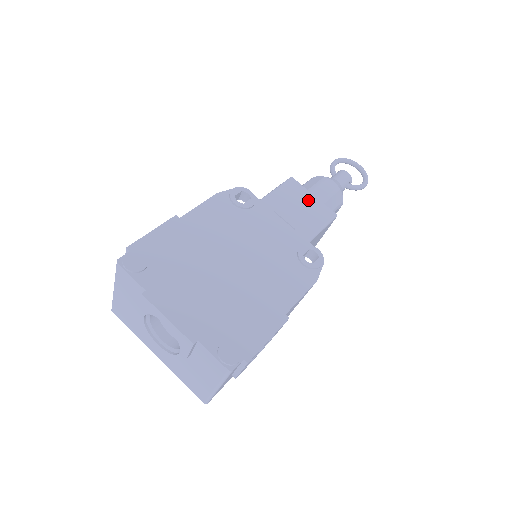
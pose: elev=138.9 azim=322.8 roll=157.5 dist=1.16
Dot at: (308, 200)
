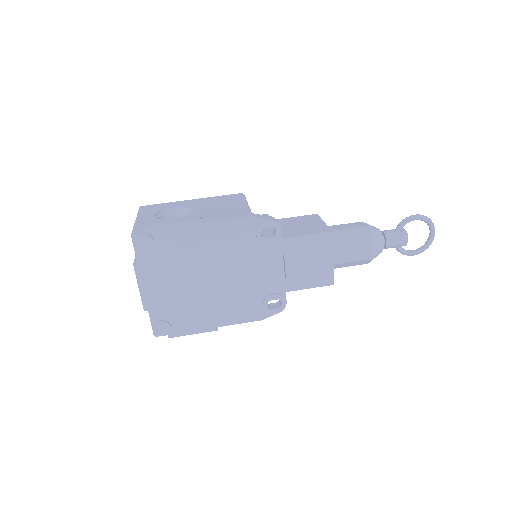
Dot at: (323, 261)
